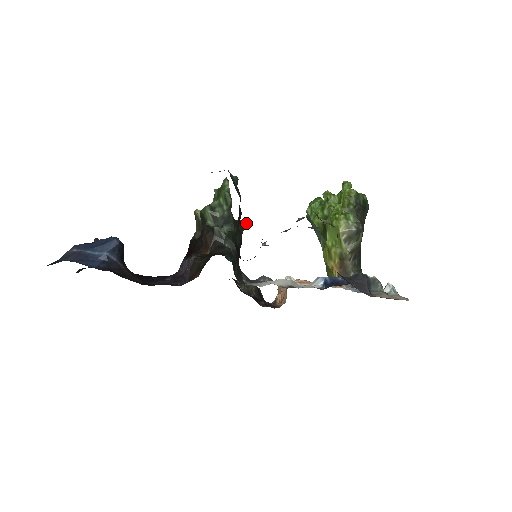
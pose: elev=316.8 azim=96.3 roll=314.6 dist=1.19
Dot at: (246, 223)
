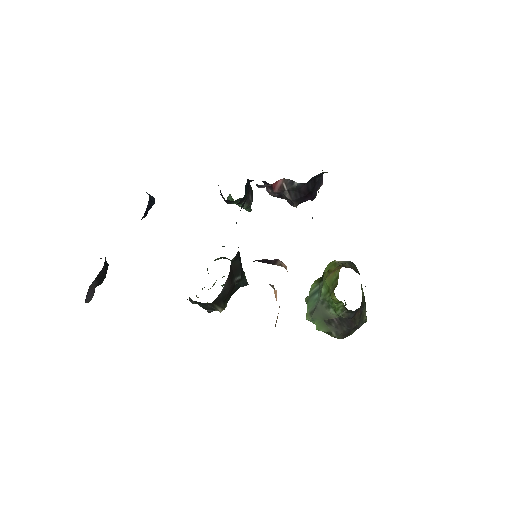
Dot at: (247, 282)
